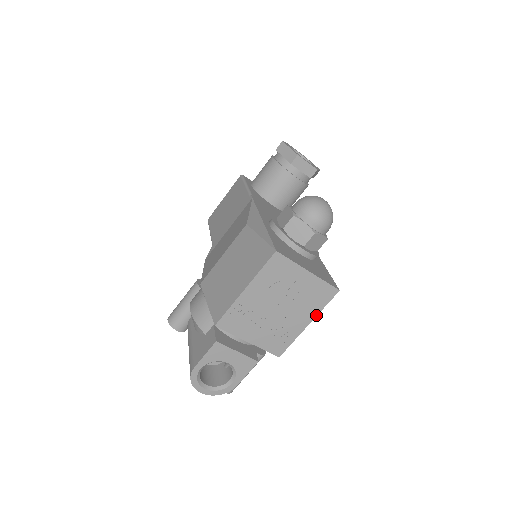
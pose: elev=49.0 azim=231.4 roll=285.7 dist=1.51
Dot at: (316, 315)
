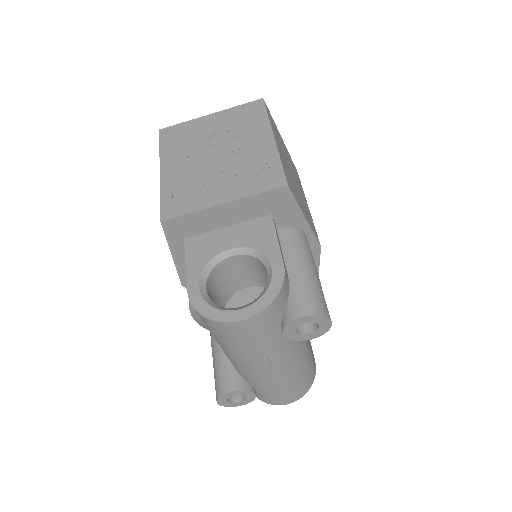
Dot at: (269, 126)
